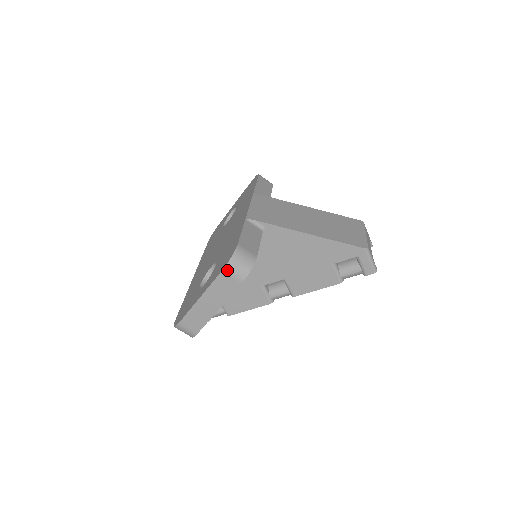
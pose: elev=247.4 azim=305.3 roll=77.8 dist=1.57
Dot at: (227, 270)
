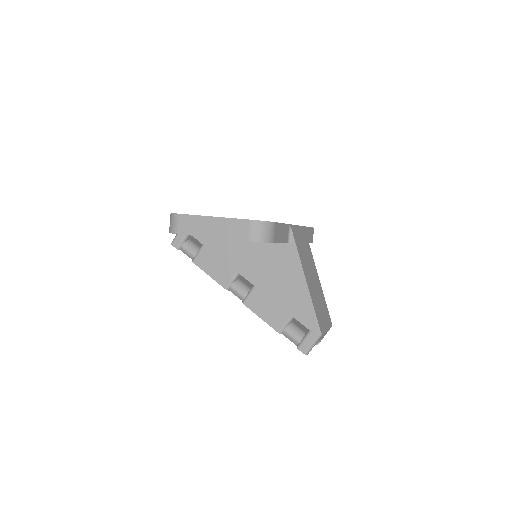
Dot at: (253, 223)
